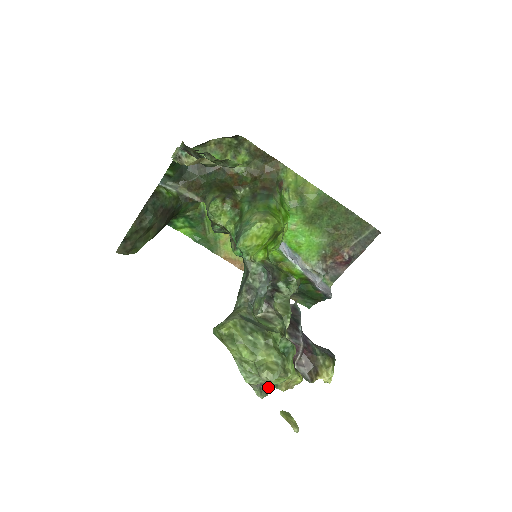
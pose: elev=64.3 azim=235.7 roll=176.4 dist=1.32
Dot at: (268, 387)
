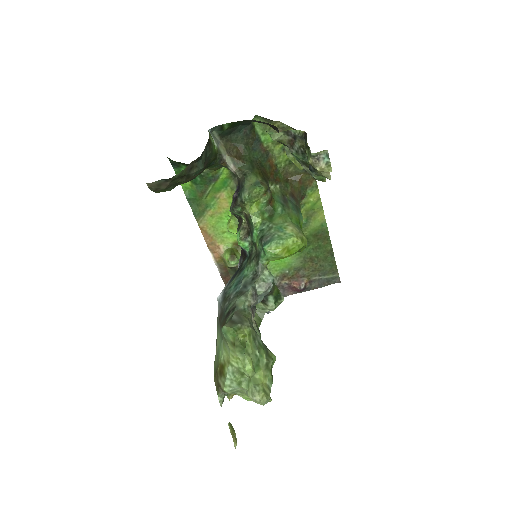
Dot at: (225, 394)
